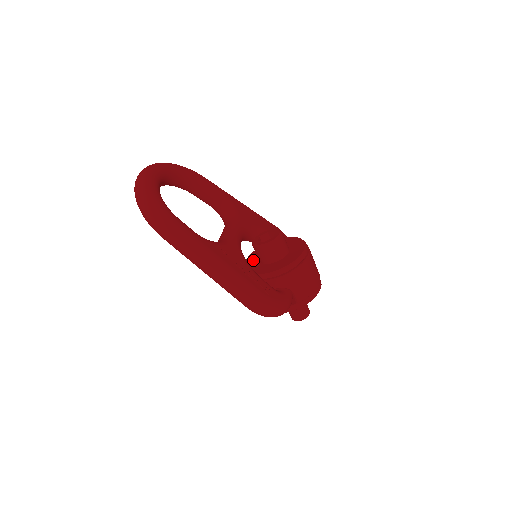
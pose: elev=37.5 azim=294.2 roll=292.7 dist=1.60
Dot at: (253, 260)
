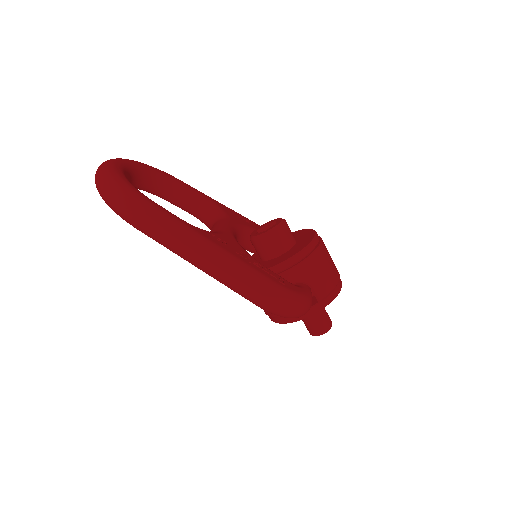
Dot at: occluded
